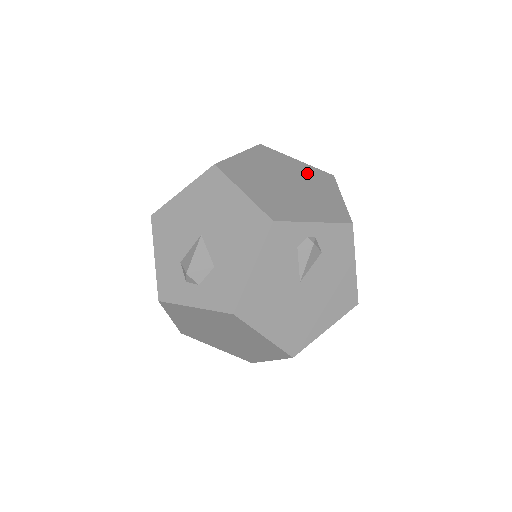
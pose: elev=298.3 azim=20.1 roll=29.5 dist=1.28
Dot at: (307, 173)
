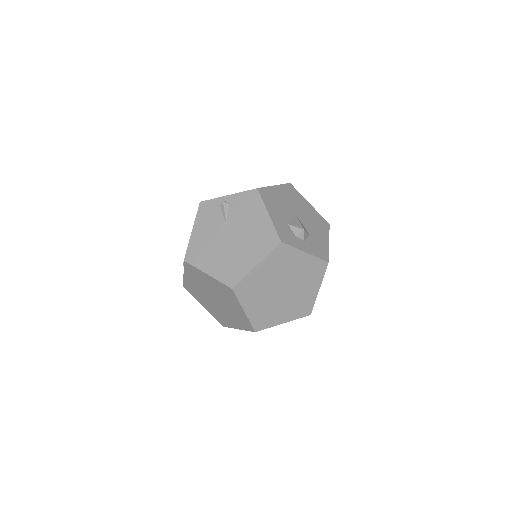
Dot at: occluded
